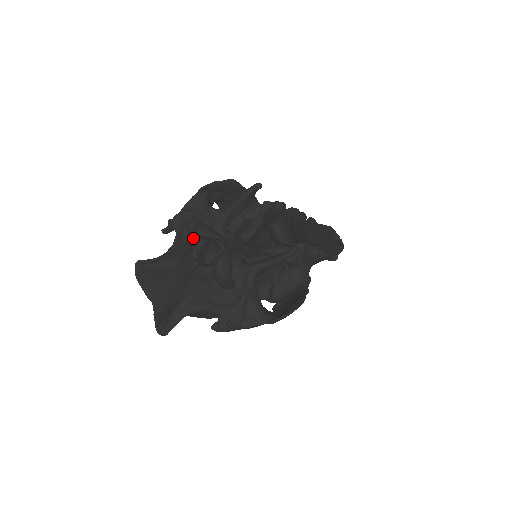
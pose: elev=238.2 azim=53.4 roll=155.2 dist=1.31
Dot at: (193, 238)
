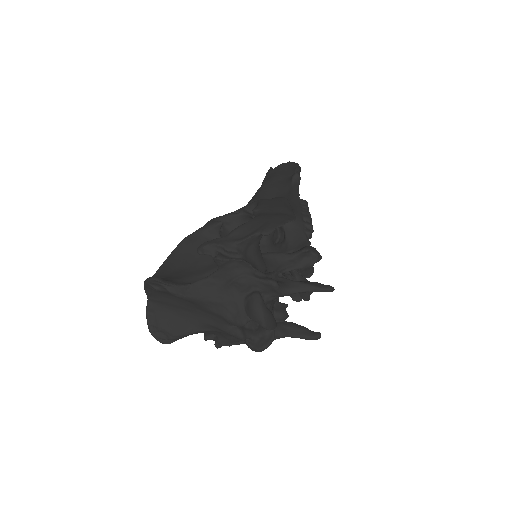
Dot at: (242, 299)
